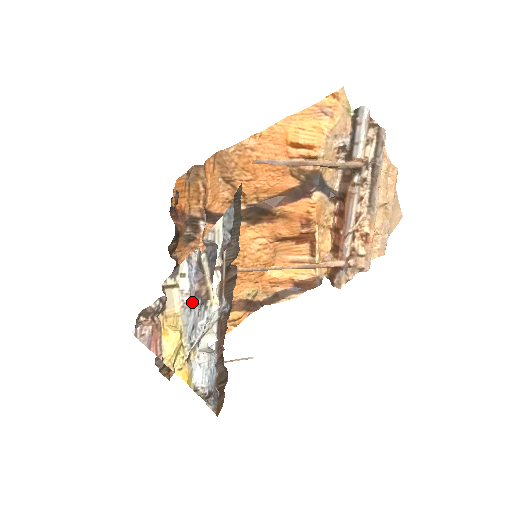
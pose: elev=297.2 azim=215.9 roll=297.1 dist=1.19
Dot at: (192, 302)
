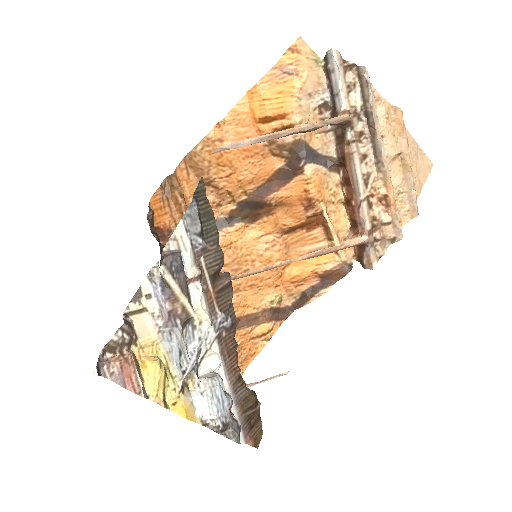
Dot at: (168, 324)
